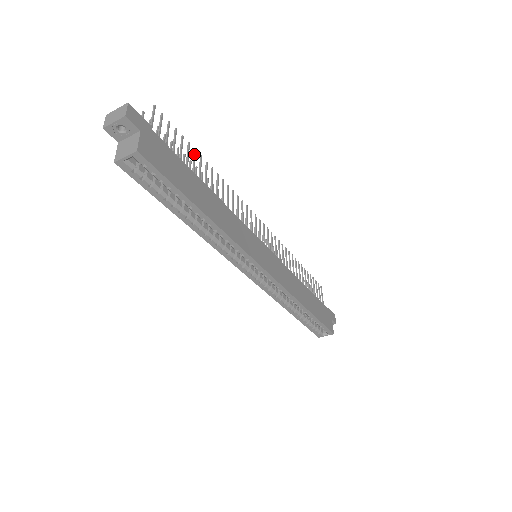
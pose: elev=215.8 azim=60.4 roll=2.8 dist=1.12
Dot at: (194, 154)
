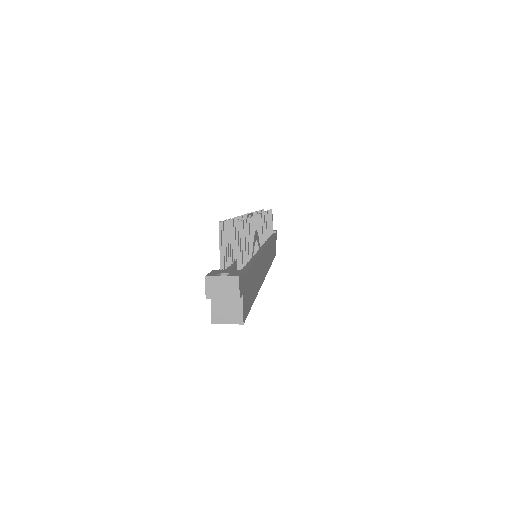
Dot at: (247, 227)
